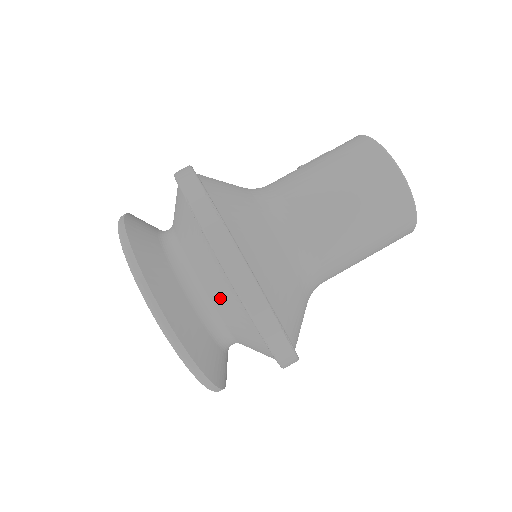
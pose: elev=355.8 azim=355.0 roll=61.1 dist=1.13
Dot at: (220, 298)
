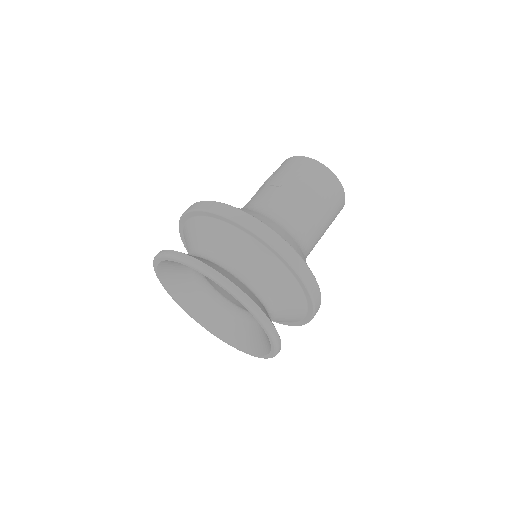
Dot at: (287, 302)
